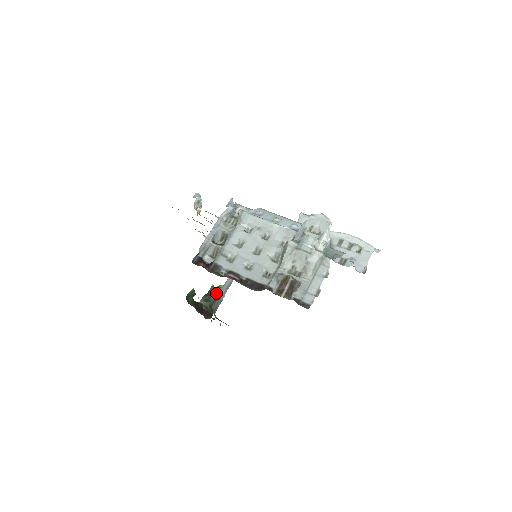
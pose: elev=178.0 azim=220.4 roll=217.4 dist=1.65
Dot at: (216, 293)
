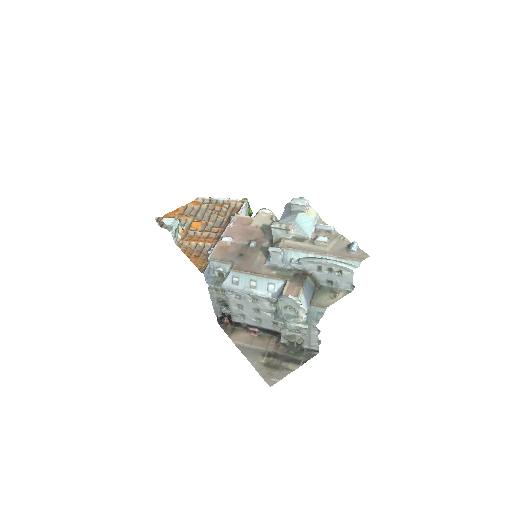
Dot at: occluded
